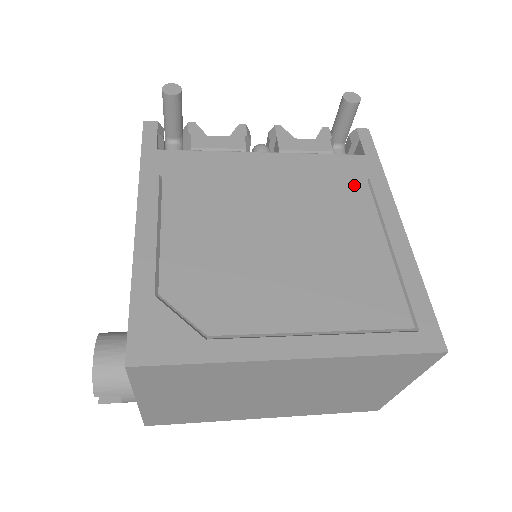
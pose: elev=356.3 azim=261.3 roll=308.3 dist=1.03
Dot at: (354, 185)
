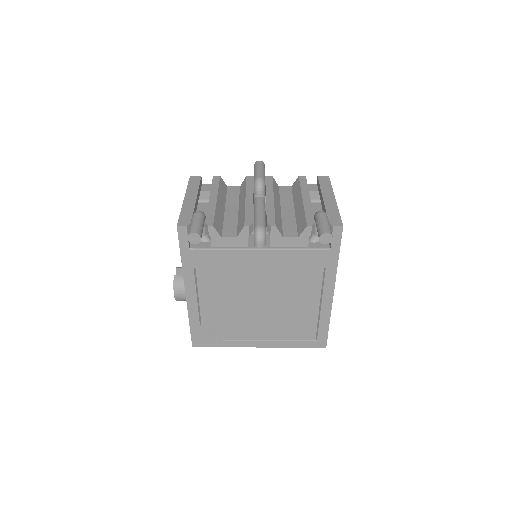
Dot at: (314, 272)
